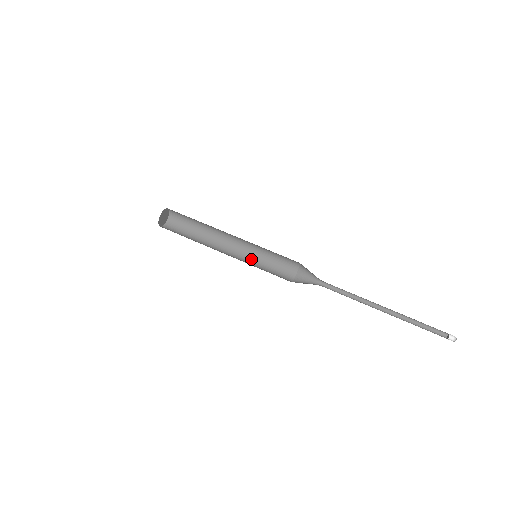
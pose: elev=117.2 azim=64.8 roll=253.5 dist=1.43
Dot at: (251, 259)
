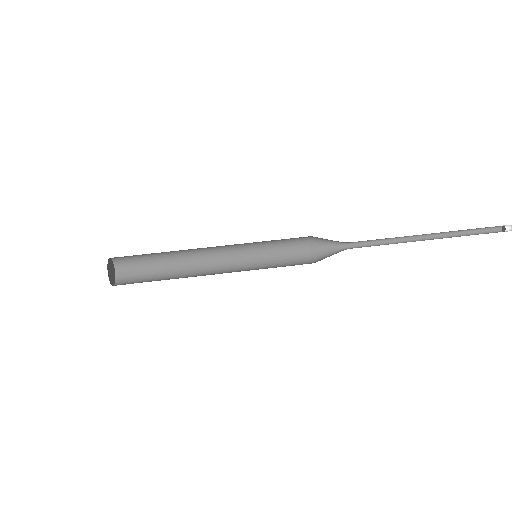
Dot at: (249, 266)
